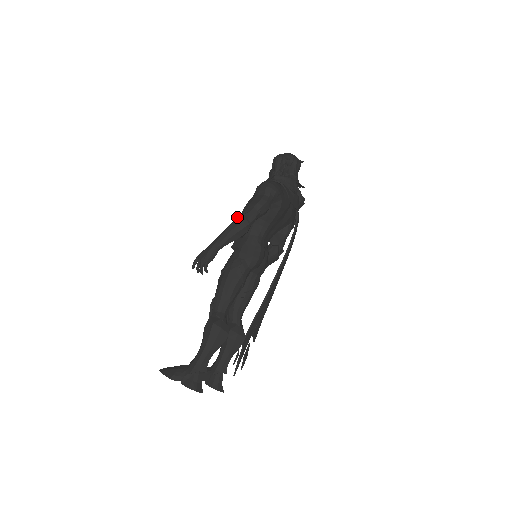
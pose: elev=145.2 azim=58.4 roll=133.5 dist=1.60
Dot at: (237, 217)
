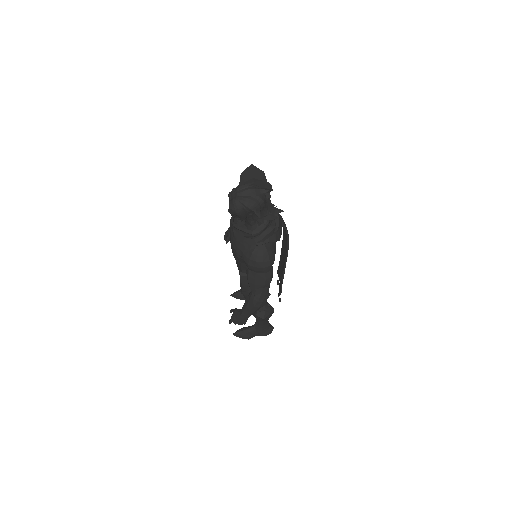
Dot at: (253, 301)
